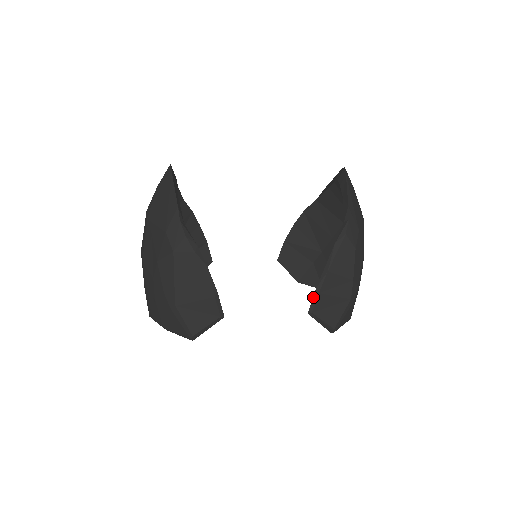
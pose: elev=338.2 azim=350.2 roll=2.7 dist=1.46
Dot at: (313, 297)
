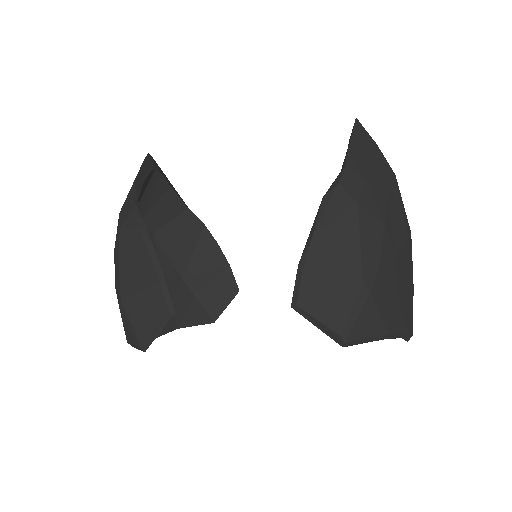
Dot at: (295, 280)
